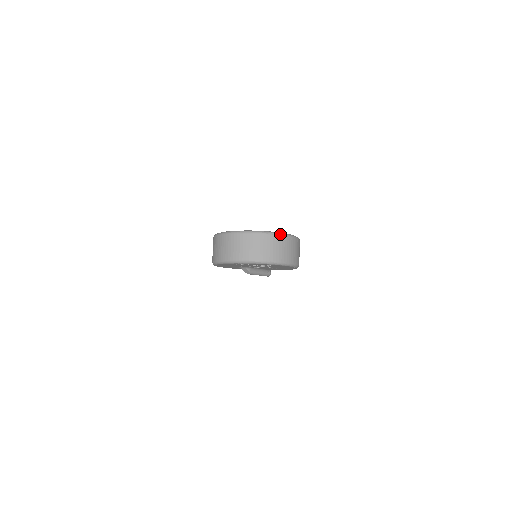
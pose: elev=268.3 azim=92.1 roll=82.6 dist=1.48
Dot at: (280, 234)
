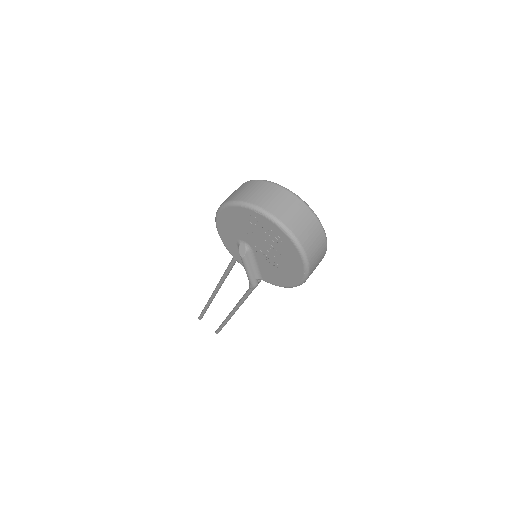
Dot at: (319, 220)
